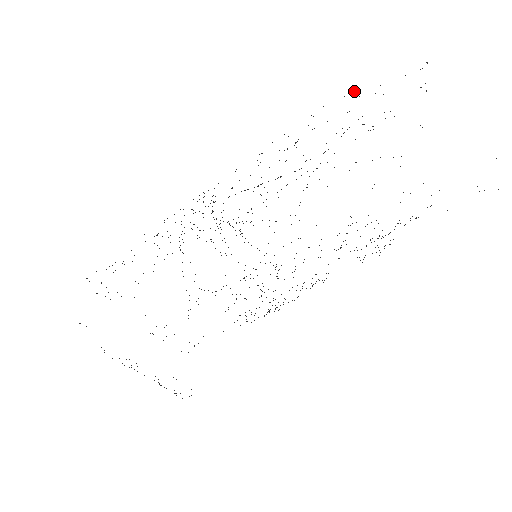
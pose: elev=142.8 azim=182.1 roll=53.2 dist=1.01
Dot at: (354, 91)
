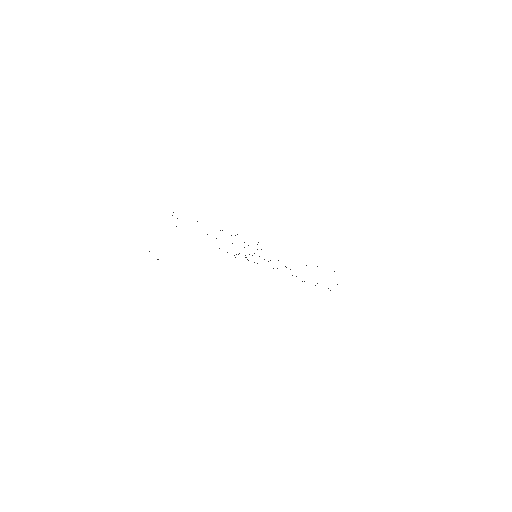
Dot at: occluded
